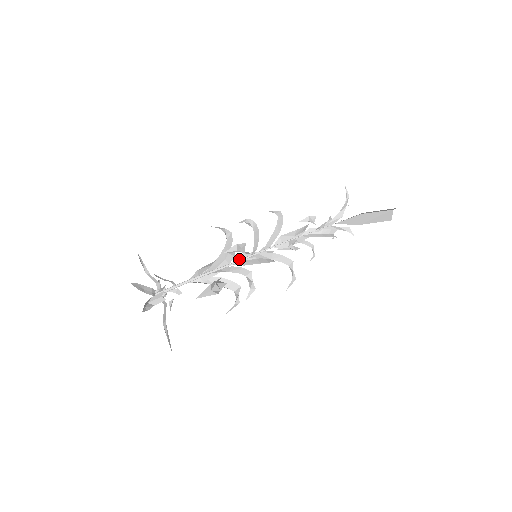
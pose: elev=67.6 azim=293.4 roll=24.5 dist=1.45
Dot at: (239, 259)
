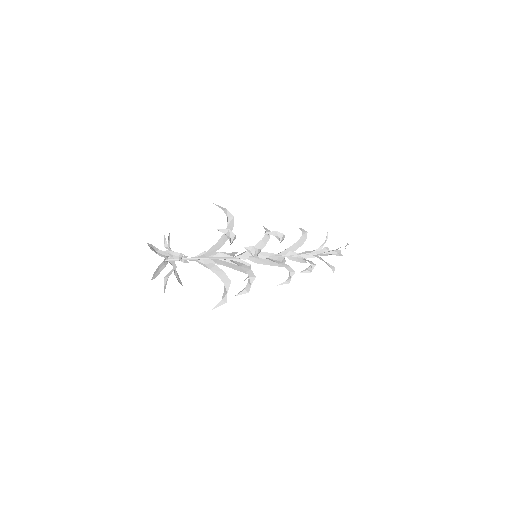
Dot at: (241, 254)
